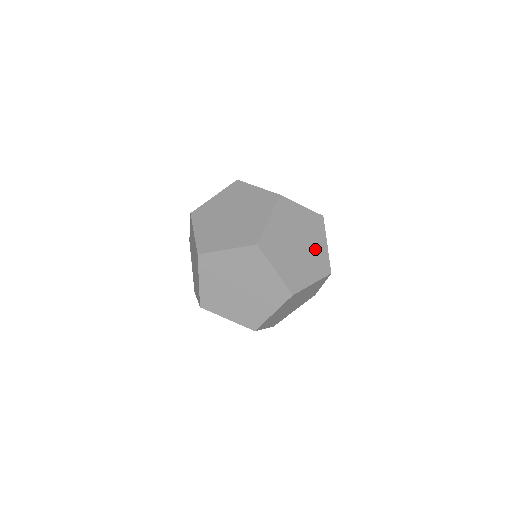
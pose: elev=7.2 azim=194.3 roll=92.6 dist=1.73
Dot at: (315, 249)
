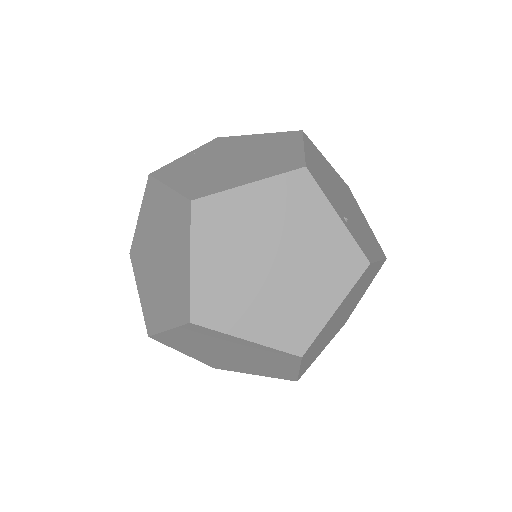
Dot at: (314, 244)
